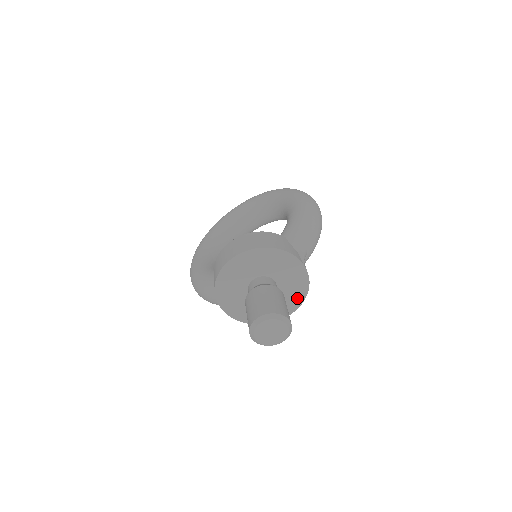
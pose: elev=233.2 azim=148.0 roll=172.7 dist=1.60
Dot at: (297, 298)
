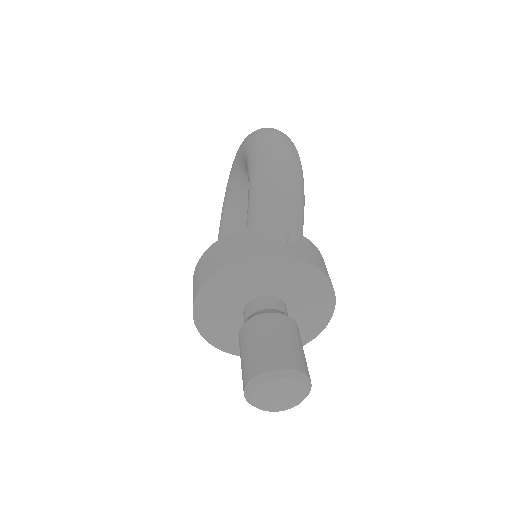
Dot at: (321, 292)
